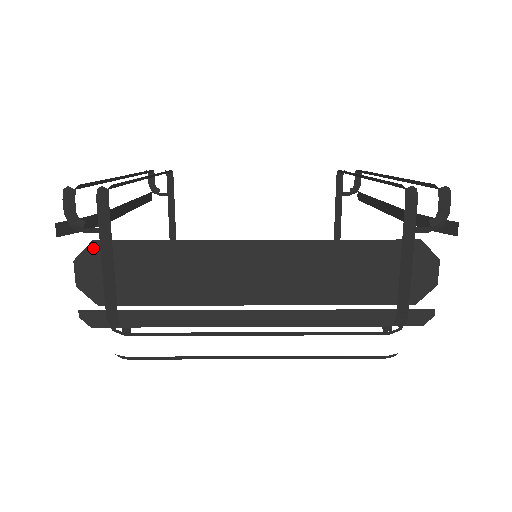
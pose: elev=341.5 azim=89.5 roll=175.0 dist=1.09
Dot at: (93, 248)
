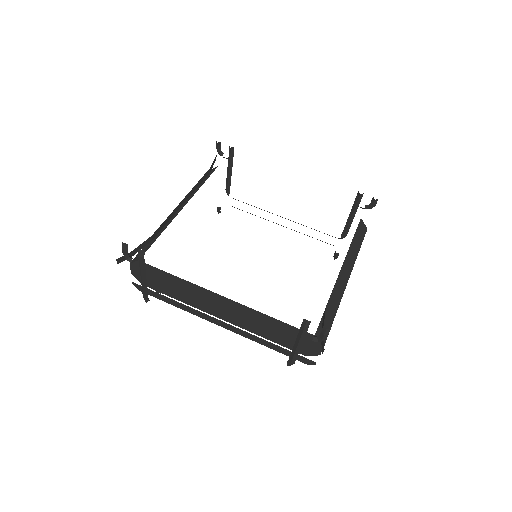
Dot at: occluded
